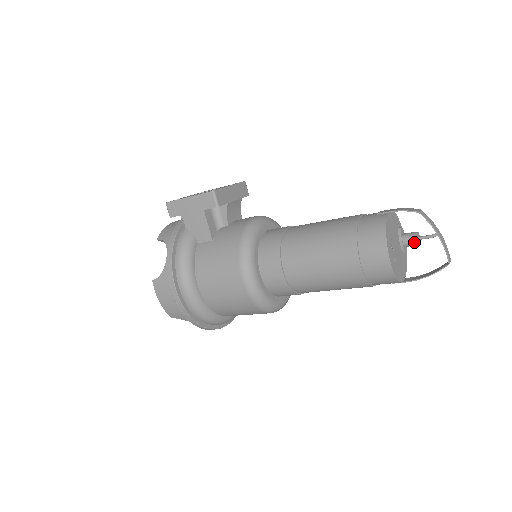
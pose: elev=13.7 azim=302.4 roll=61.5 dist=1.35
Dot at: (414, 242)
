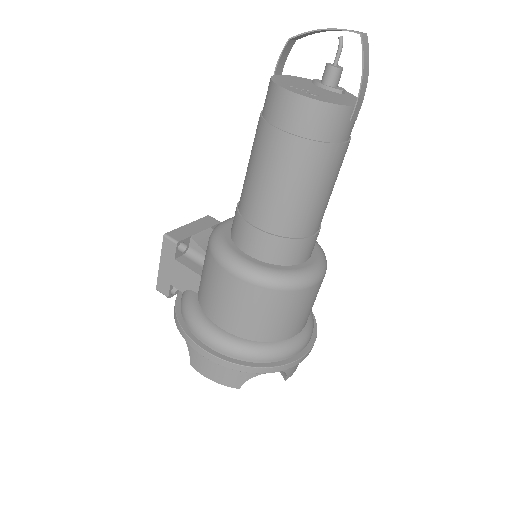
Dot at: (332, 71)
